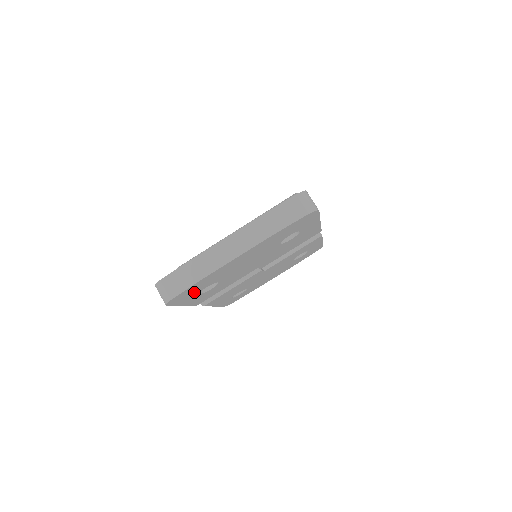
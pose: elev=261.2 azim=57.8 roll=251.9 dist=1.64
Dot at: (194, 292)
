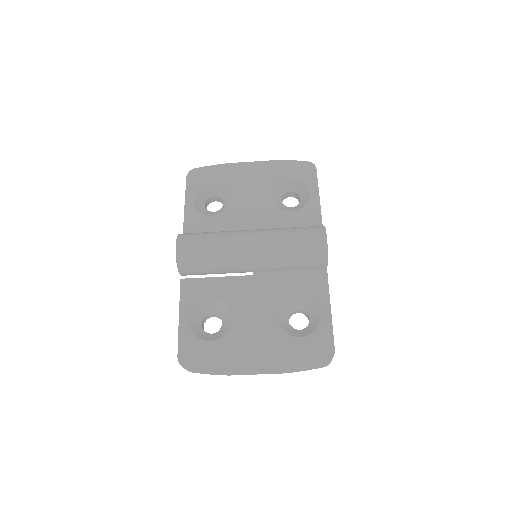
Dot at: occluded
